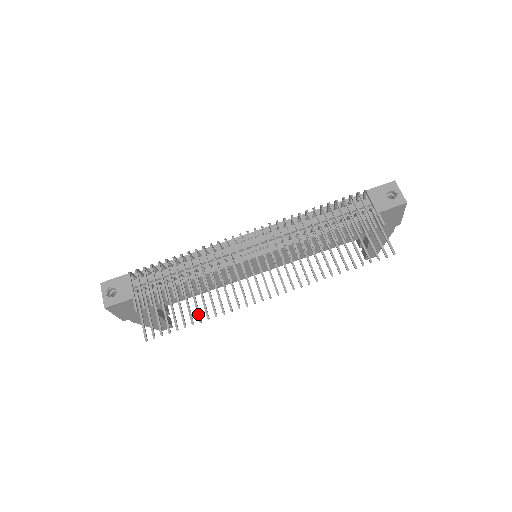
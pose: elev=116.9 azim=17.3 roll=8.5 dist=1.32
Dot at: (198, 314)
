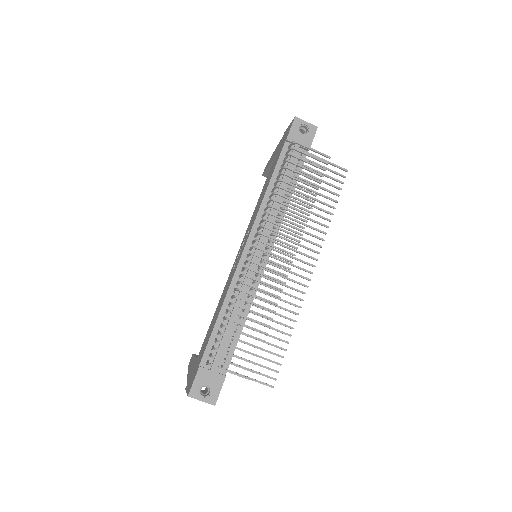
Dot at: (284, 333)
